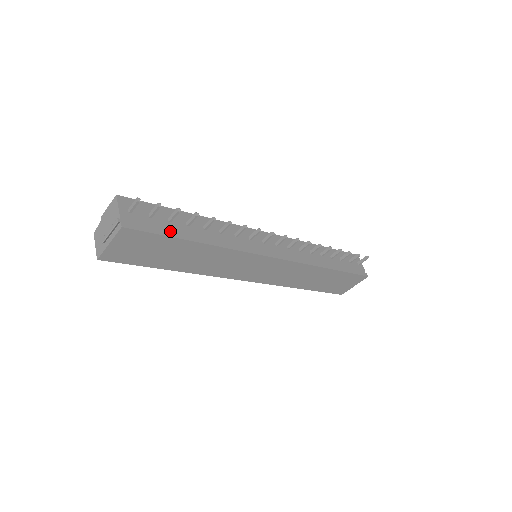
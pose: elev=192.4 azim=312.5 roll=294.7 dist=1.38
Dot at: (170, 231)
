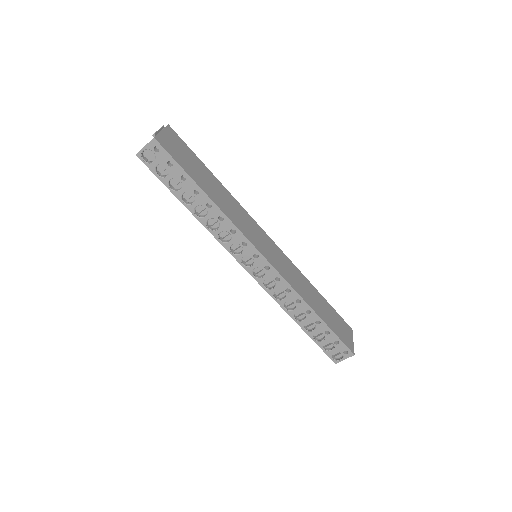
Dot at: occluded
